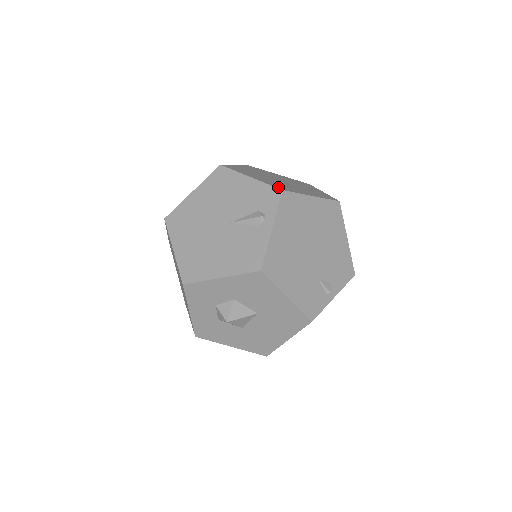
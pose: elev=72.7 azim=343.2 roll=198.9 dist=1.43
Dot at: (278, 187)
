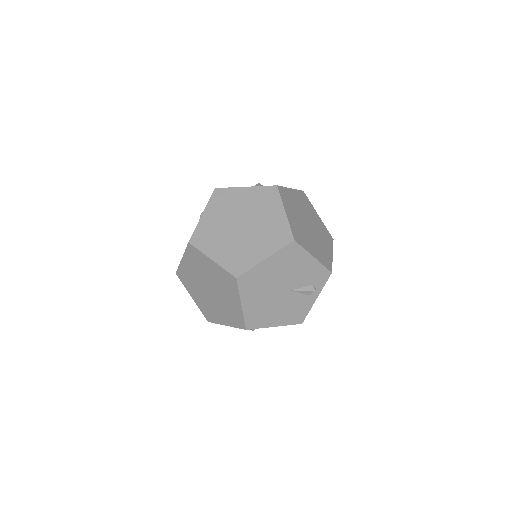
Dot at: (328, 266)
